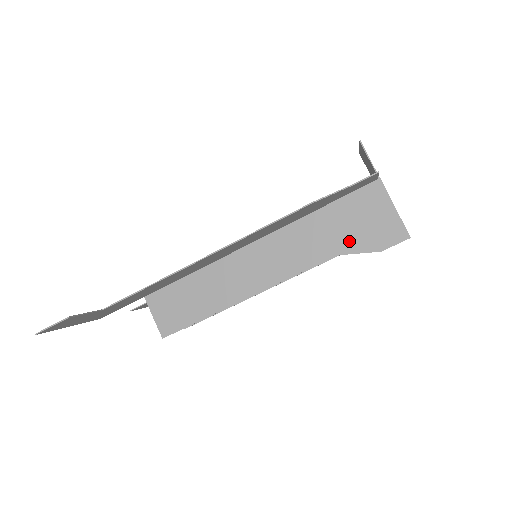
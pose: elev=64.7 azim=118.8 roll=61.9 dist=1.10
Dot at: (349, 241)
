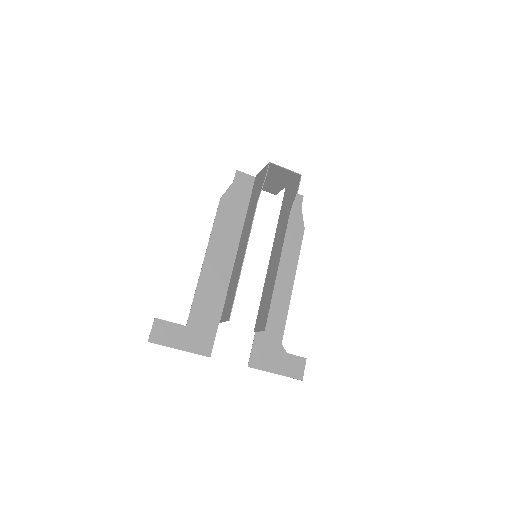
Dot at: (258, 194)
